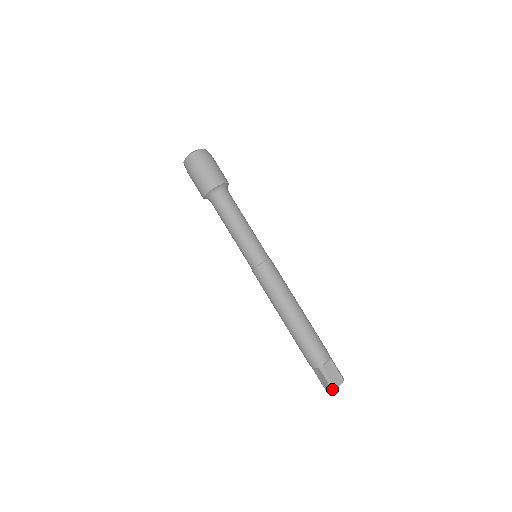
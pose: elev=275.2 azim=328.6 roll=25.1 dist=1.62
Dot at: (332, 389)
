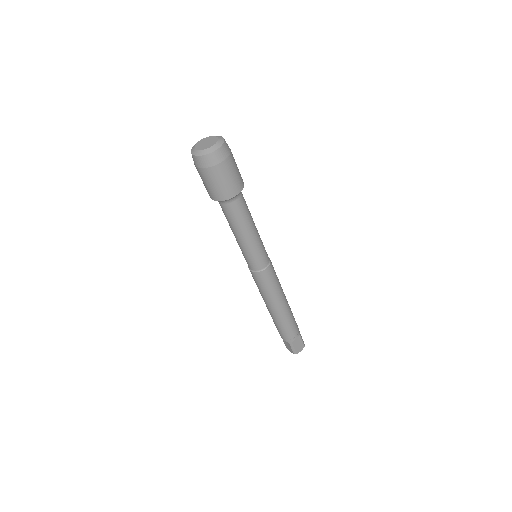
Dot at: occluded
